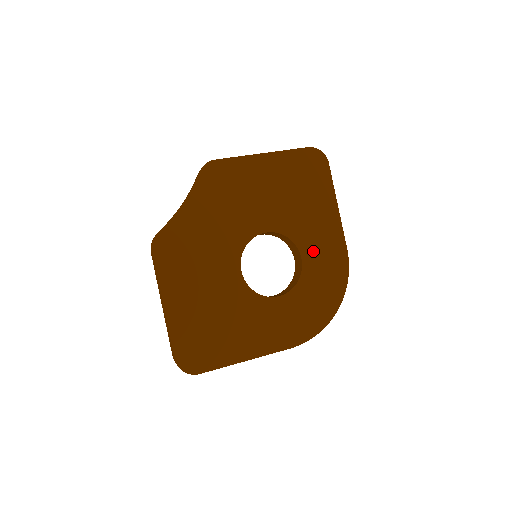
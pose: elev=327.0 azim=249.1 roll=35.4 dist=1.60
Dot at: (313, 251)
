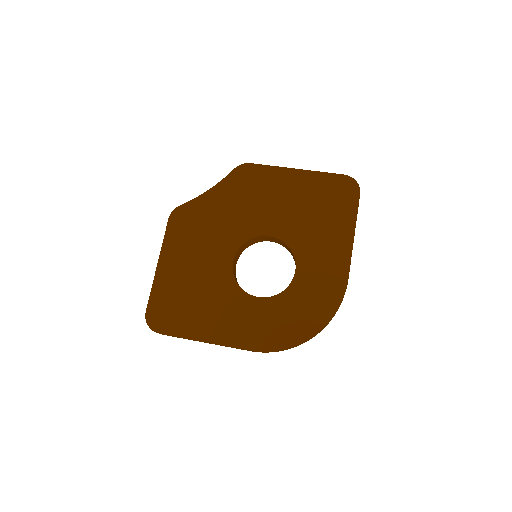
Dot at: (310, 269)
